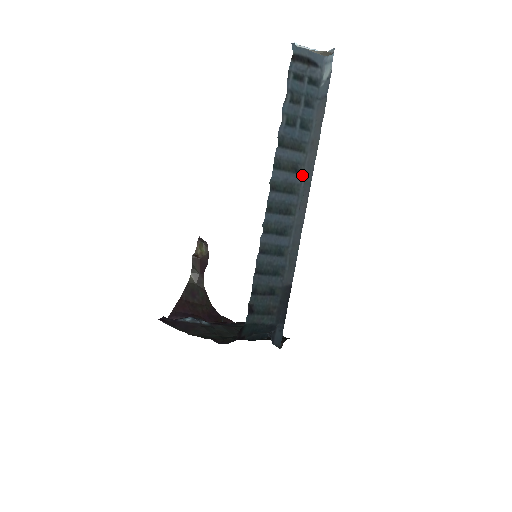
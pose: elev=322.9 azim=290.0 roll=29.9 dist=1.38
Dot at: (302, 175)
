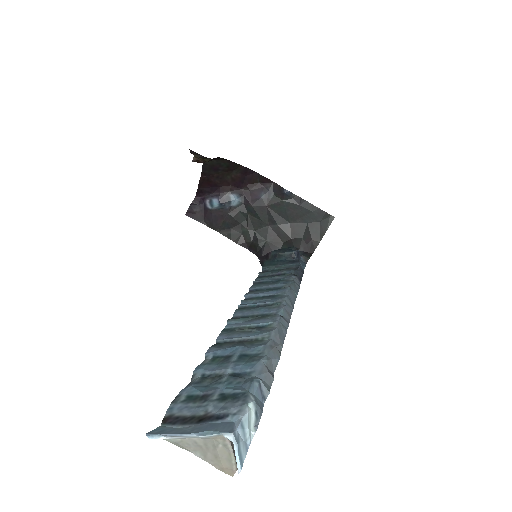
Dot at: (273, 323)
